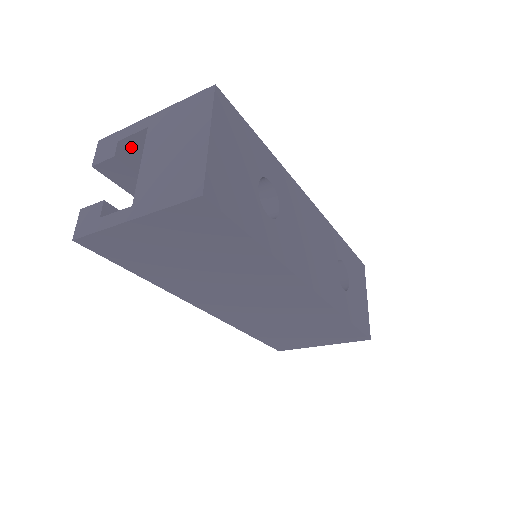
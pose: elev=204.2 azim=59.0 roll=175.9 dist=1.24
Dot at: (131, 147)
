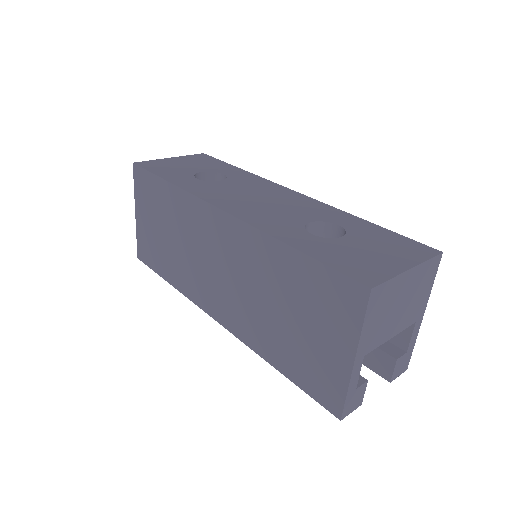
Dot at: occluded
